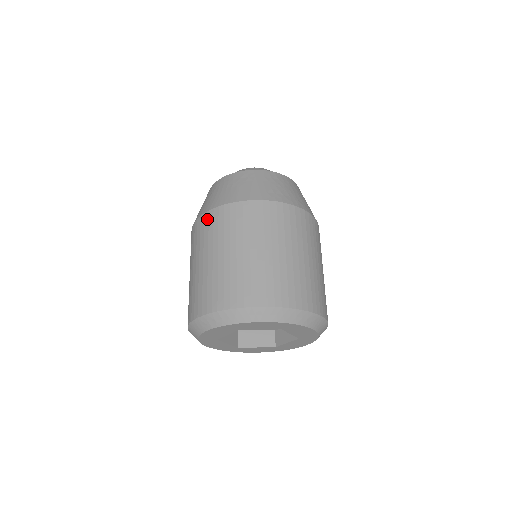
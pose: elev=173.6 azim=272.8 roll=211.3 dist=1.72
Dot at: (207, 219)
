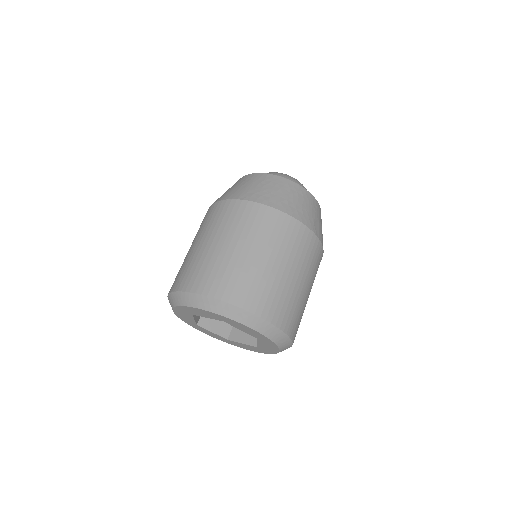
Dot at: occluded
